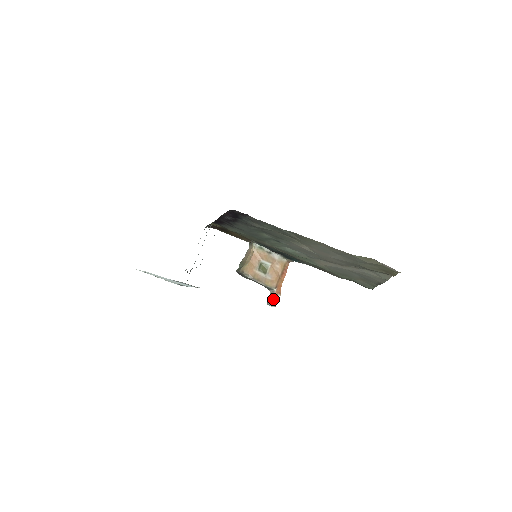
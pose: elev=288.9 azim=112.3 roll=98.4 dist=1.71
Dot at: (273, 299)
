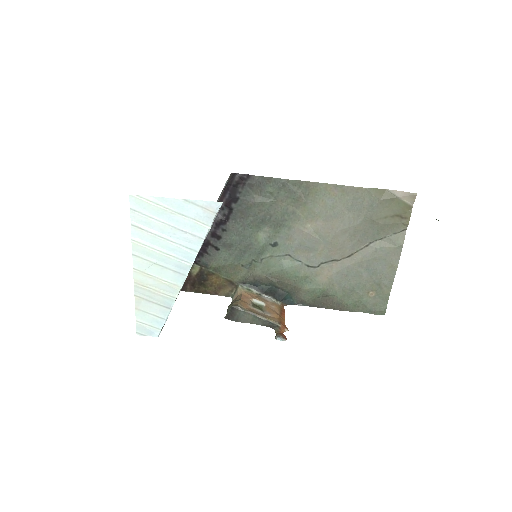
Dot at: (281, 333)
